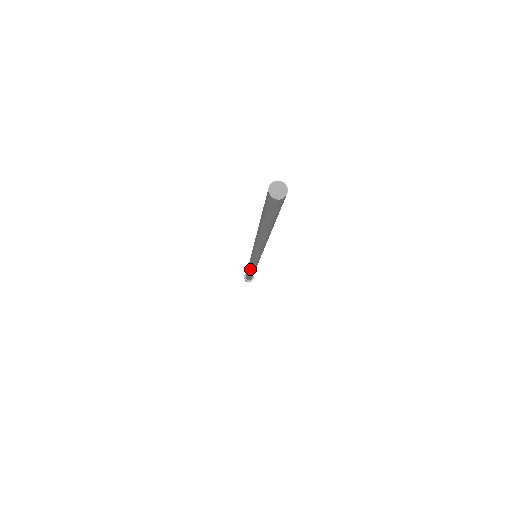
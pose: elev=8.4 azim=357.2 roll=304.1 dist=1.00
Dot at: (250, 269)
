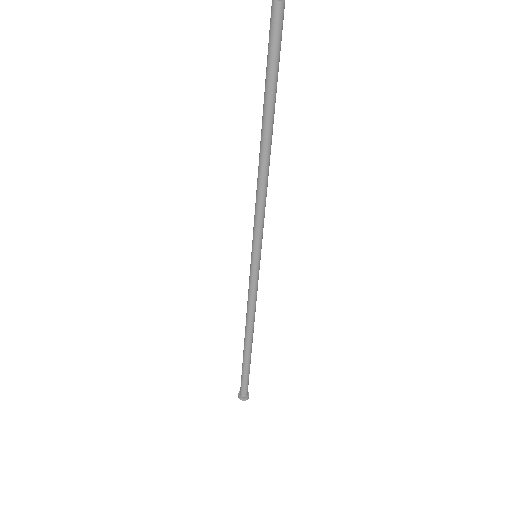
Dot at: (248, 319)
